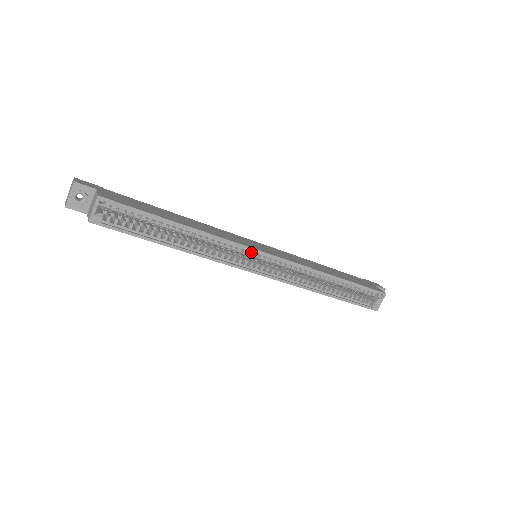
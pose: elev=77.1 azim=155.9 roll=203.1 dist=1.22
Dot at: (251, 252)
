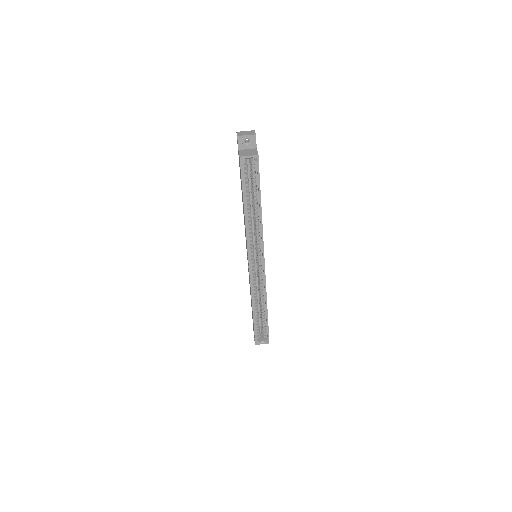
Dot at: (261, 253)
